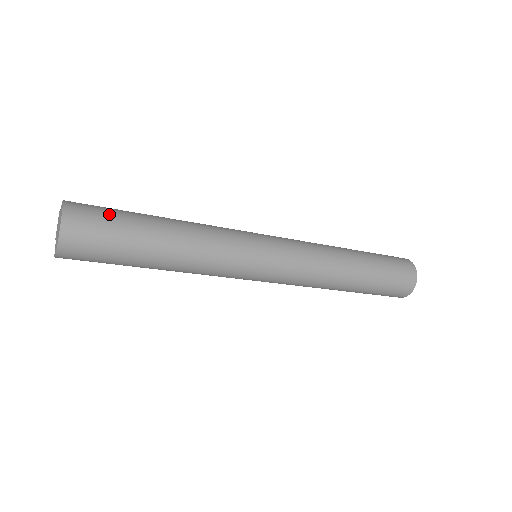
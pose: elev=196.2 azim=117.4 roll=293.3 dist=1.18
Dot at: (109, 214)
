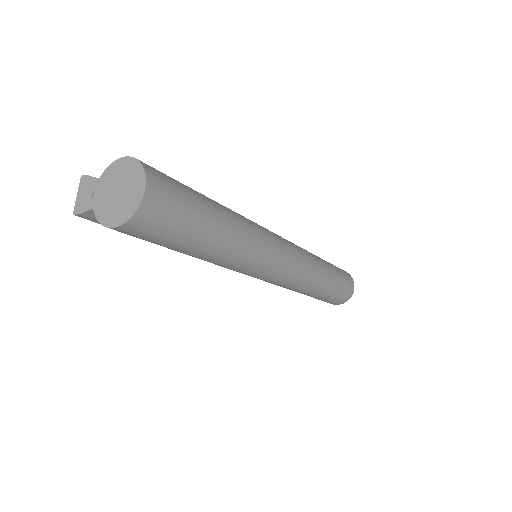
Dot at: (177, 181)
